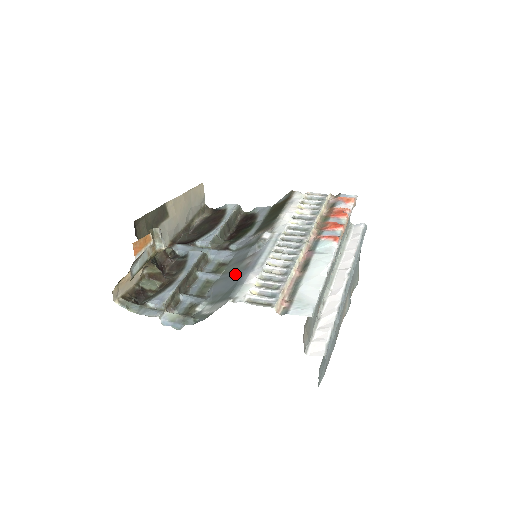
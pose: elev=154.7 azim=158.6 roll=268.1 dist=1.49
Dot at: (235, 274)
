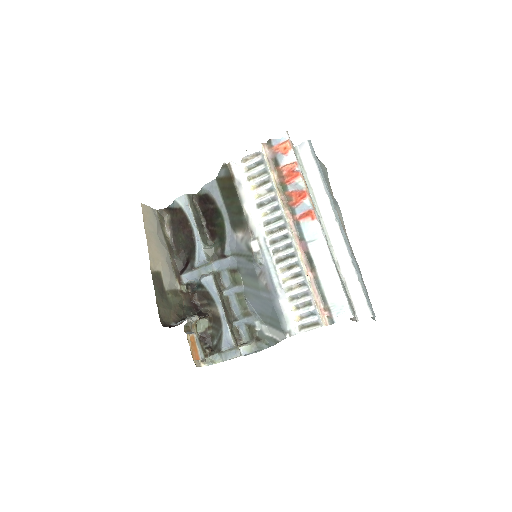
Dot at: (262, 296)
